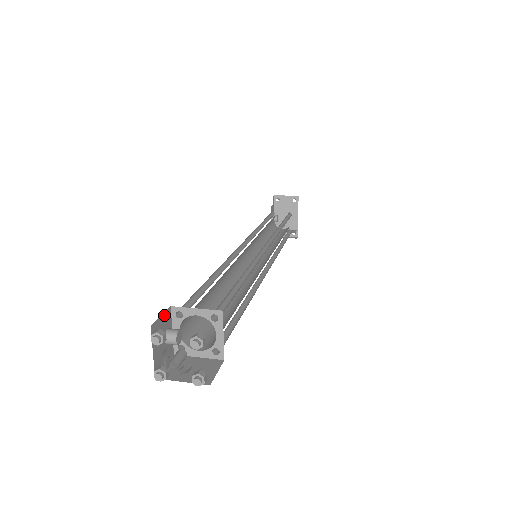
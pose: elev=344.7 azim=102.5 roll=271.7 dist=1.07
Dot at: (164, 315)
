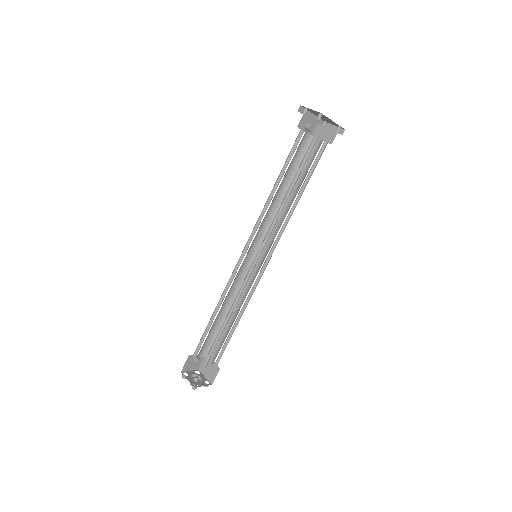
Dot at: (187, 361)
